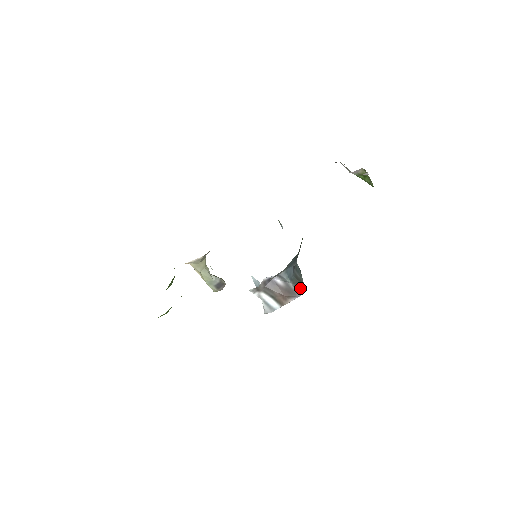
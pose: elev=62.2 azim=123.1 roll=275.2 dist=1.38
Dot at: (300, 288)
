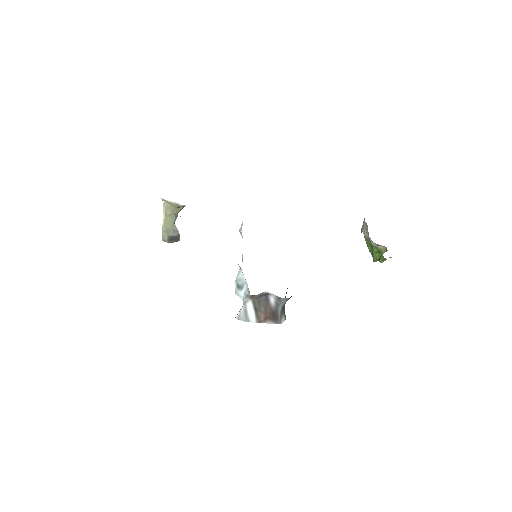
Dot at: (283, 317)
